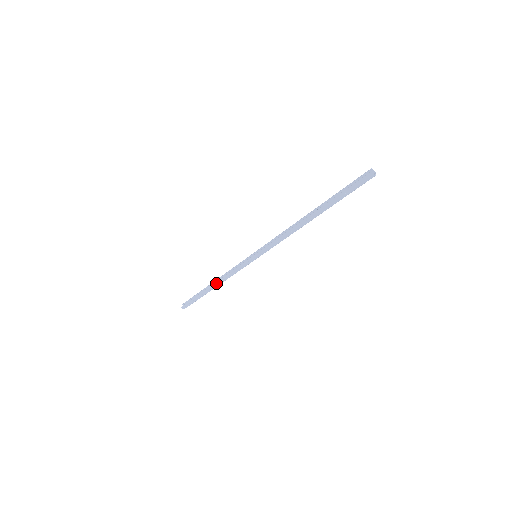
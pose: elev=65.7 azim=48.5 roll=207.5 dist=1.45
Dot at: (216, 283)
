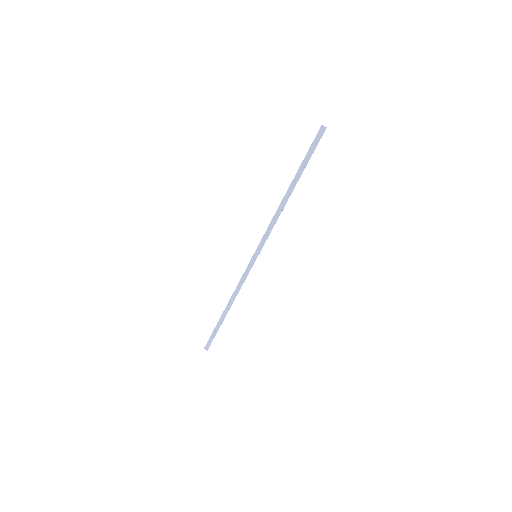
Dot at: (229, 303)
